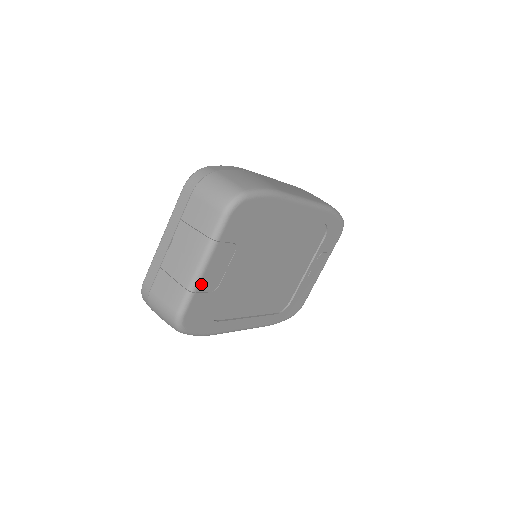
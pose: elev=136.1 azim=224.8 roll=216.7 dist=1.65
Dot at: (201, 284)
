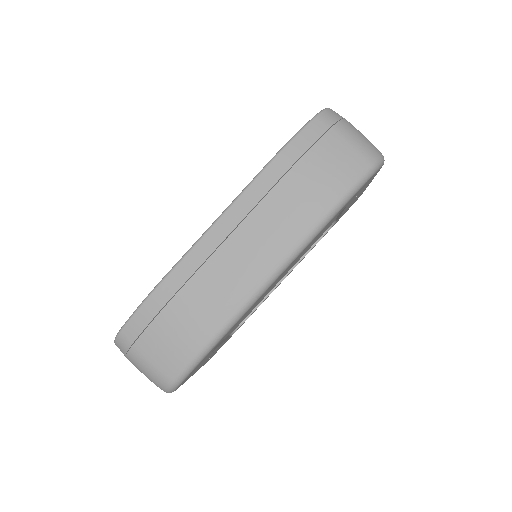
Dot at: occluded
